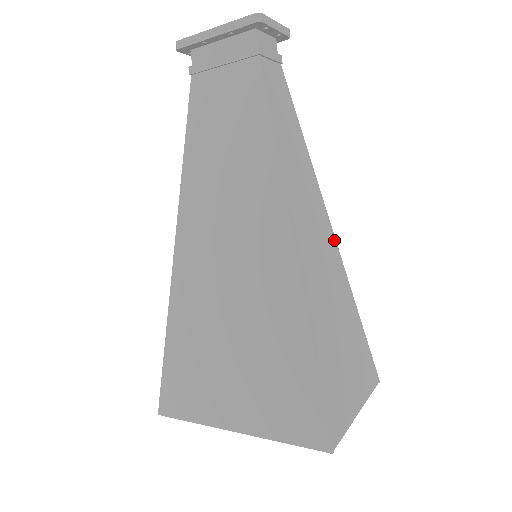
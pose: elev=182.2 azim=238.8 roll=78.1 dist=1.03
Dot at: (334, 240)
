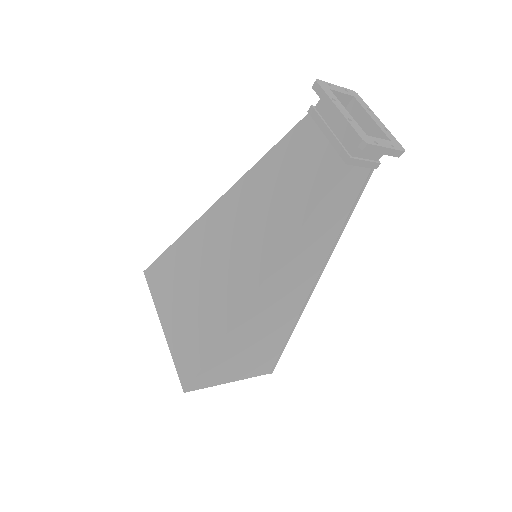
Dot at: (309, 295)
